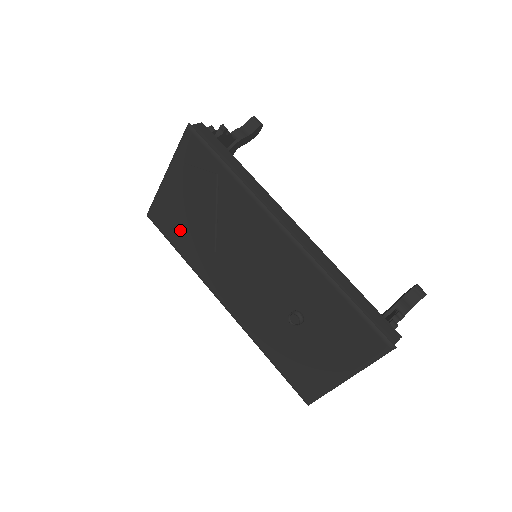
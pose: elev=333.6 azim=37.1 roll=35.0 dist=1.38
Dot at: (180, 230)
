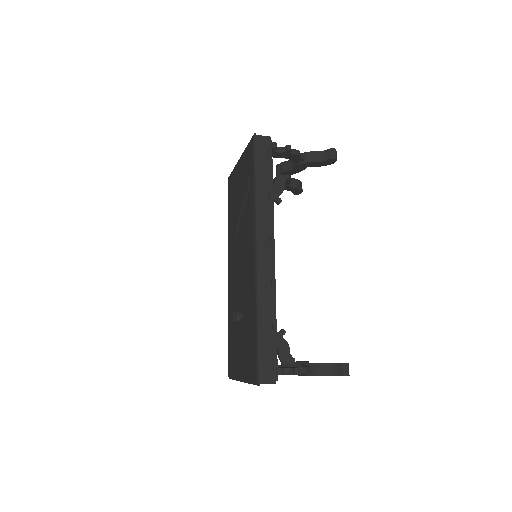
Dot at: occluded
